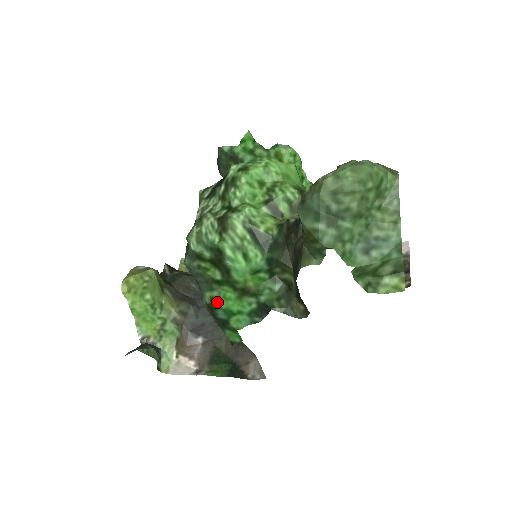
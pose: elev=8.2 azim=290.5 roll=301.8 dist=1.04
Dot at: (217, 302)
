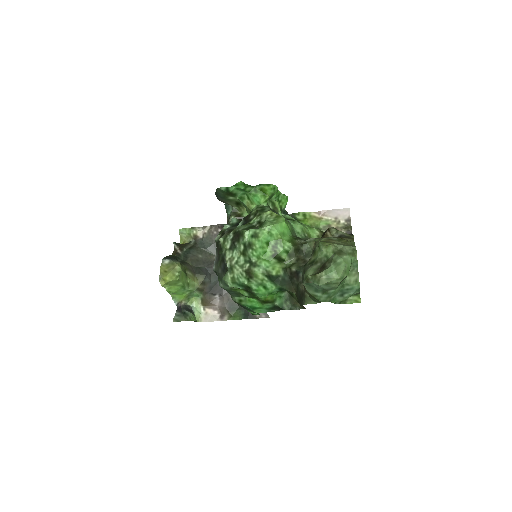
Dot at: (244, 302)
